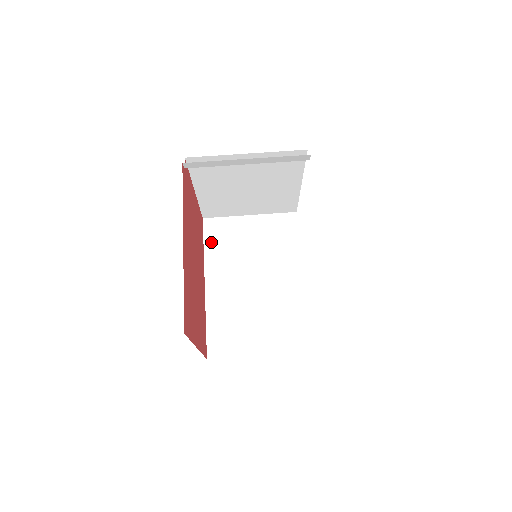
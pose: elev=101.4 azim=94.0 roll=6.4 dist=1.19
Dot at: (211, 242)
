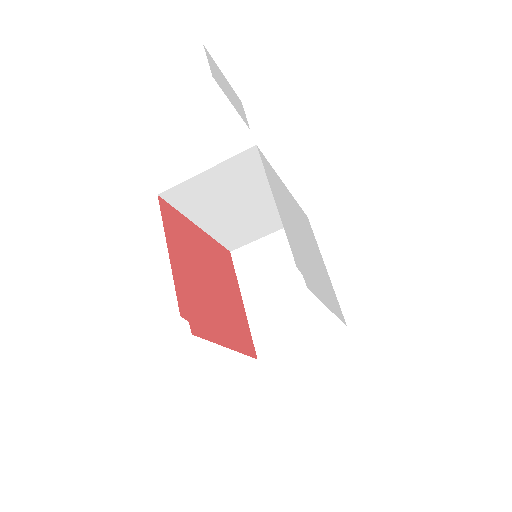
Dot at: (182, 205)
